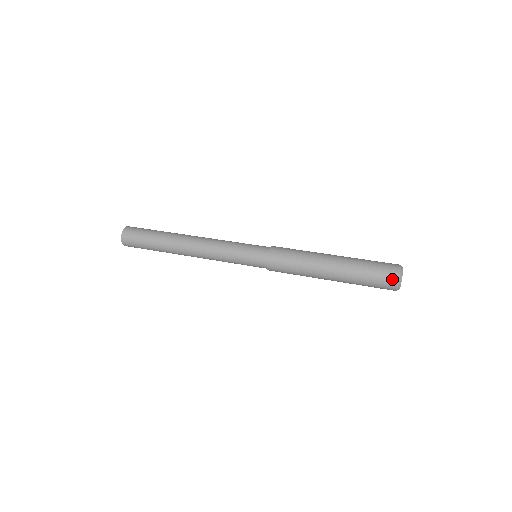
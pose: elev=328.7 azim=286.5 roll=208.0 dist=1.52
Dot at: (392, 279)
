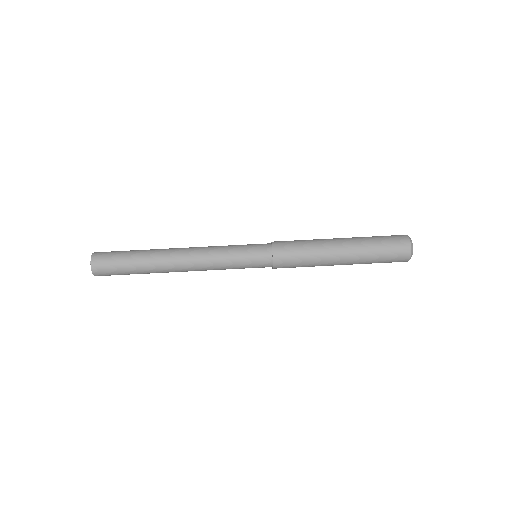
Dot at: occluded
